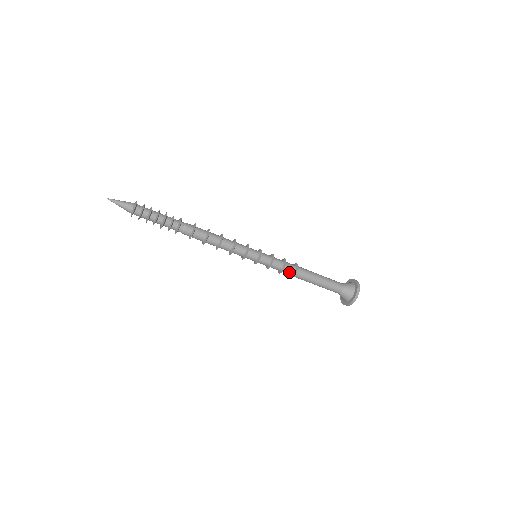
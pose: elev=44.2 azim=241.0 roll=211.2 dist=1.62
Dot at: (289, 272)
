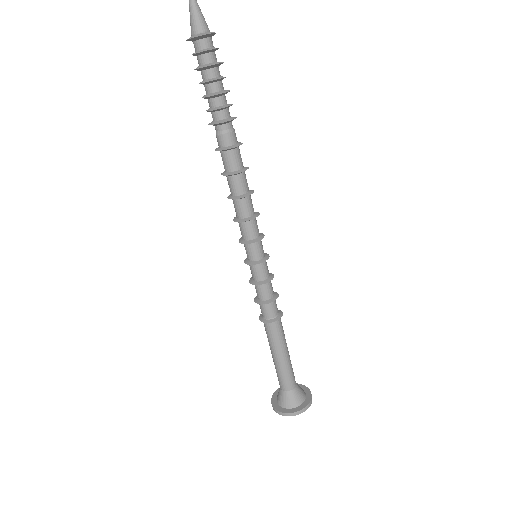
Dot at: (264, 312)
